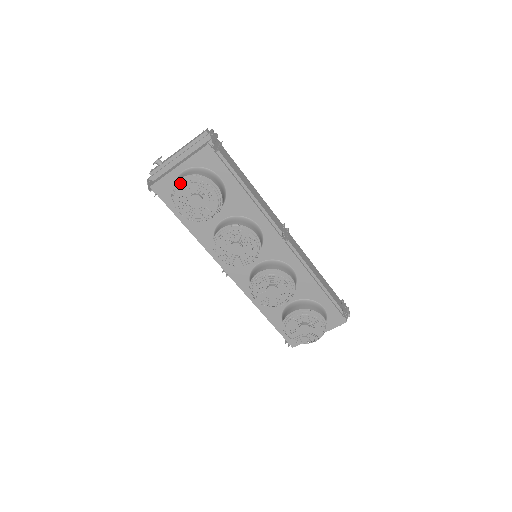
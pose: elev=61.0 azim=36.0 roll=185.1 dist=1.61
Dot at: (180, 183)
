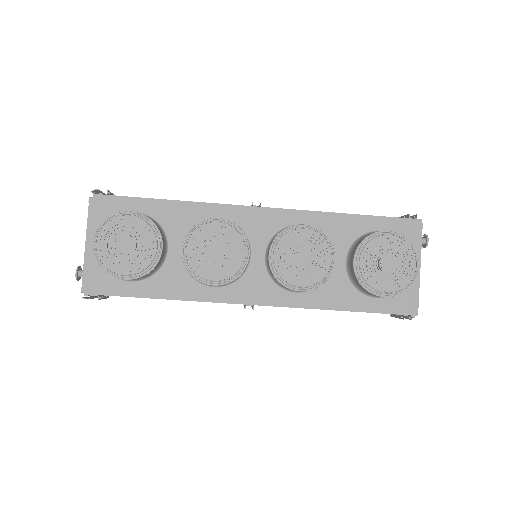
Dot at: (98, 248)
